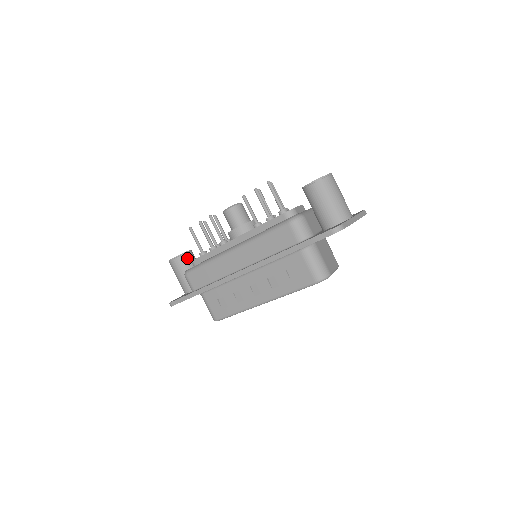
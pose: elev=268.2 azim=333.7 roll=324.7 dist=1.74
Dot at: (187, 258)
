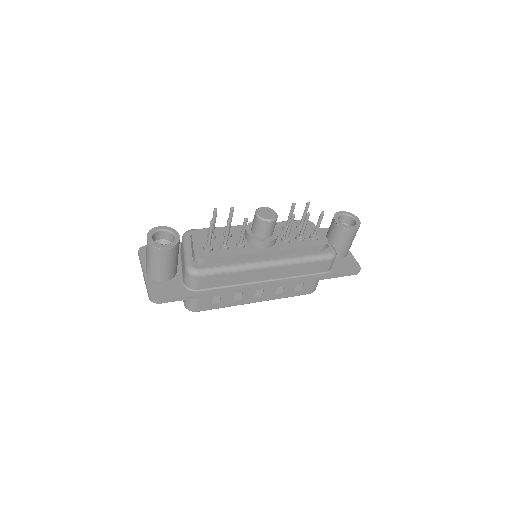
Dot at: occluded
